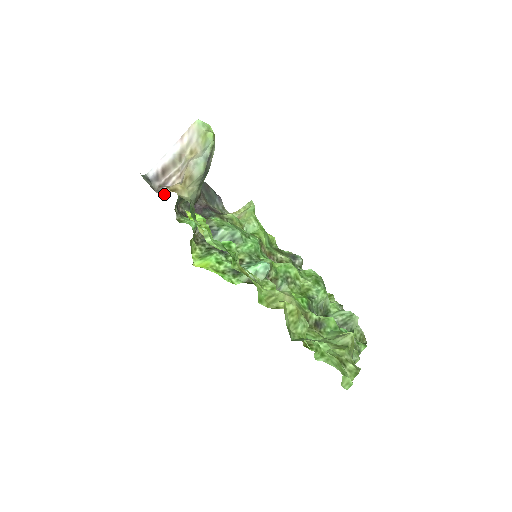
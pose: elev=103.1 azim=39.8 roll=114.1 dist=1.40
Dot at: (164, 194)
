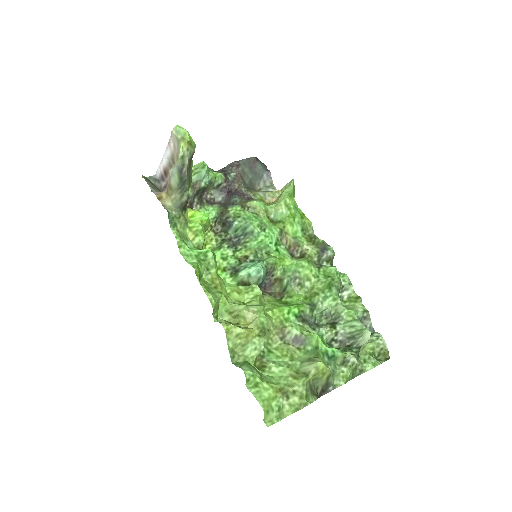
Dot at: occluded
